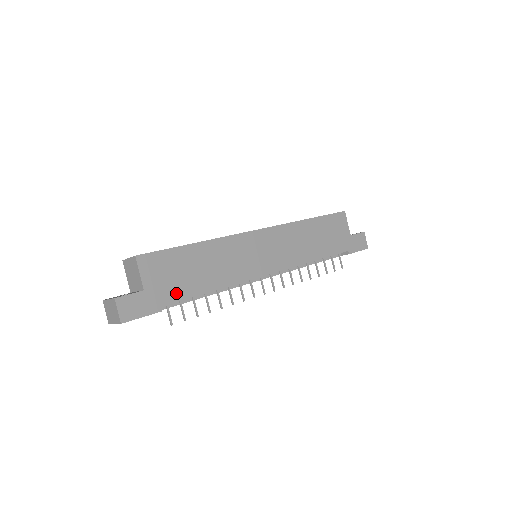
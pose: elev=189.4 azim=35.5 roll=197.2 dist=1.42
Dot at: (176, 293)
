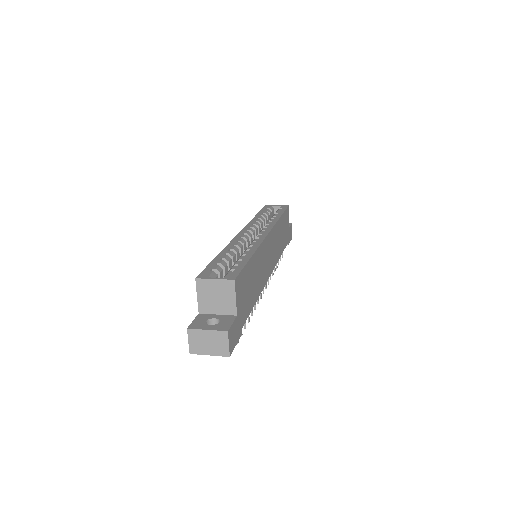
Dot at: (246, 311)
